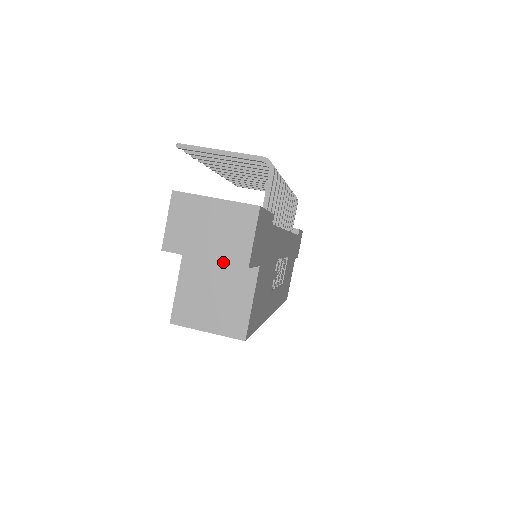
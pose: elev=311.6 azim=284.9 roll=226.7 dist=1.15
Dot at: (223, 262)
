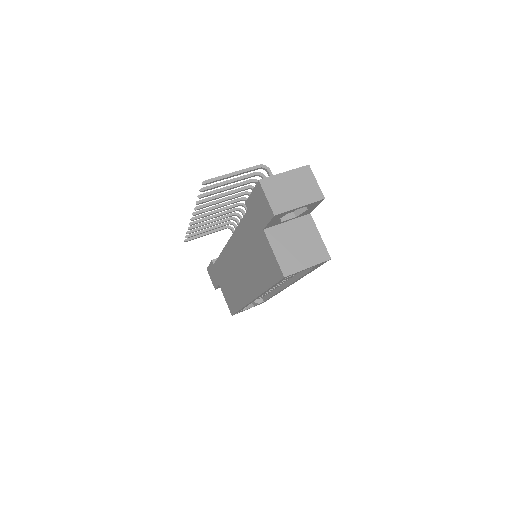
Dot at: (311, 203)
